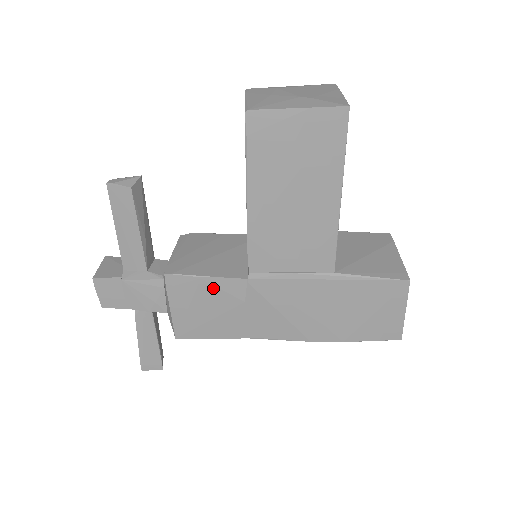
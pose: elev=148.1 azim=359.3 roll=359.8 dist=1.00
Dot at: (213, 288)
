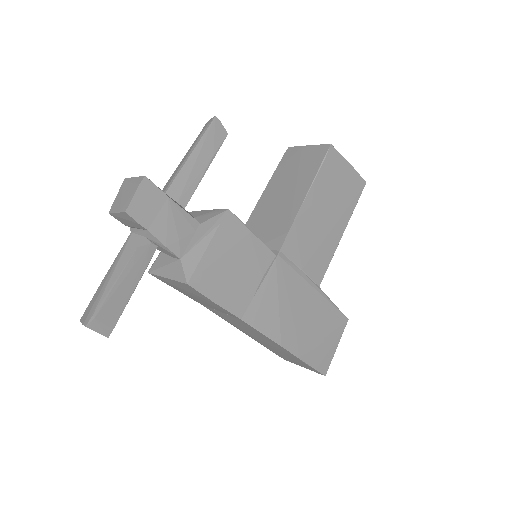
Dot at: (252, 248)
